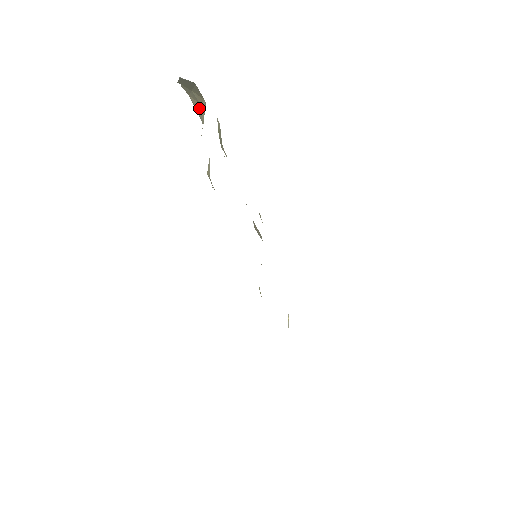
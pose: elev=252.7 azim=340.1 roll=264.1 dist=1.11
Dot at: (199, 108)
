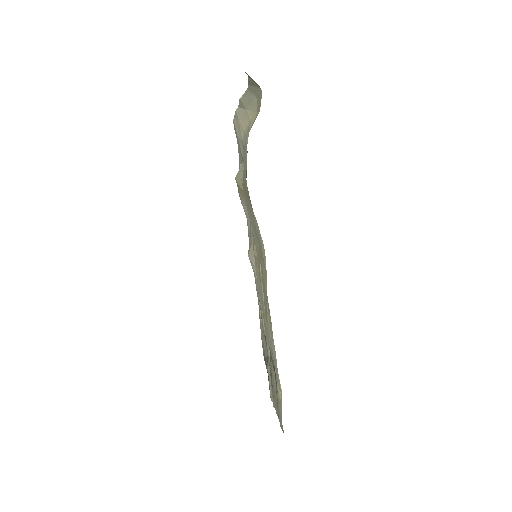
Dot at: (246, 125)
